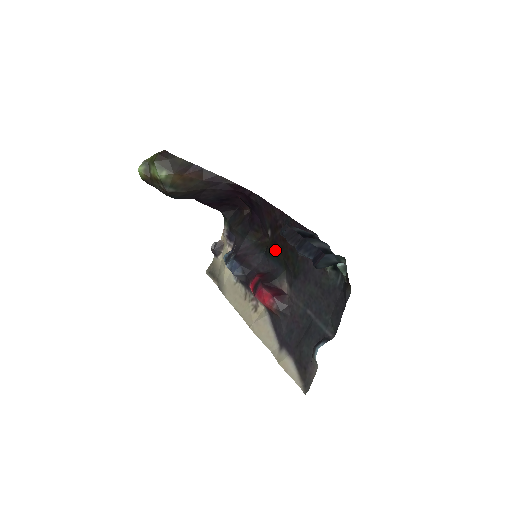
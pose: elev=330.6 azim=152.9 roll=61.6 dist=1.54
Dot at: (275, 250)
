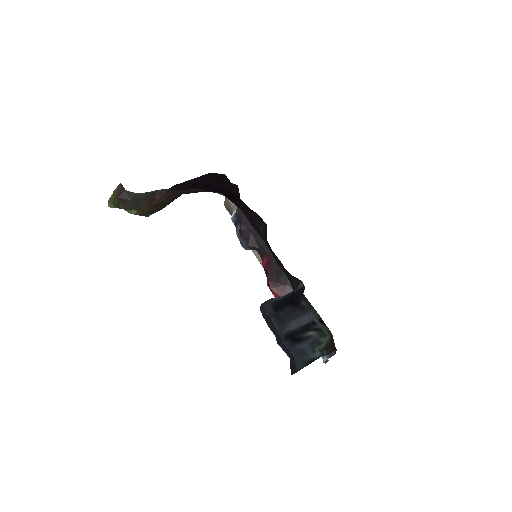
Dot at: occluded
